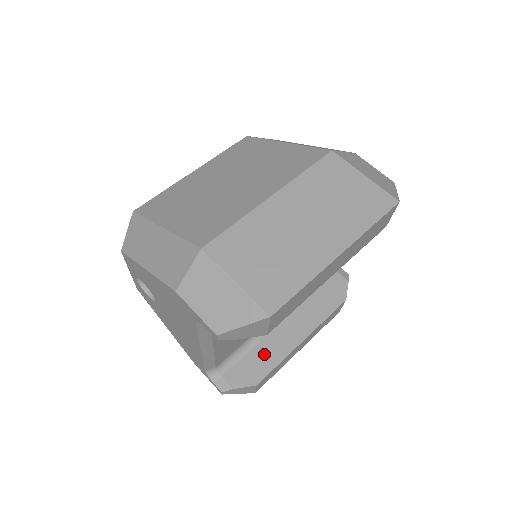
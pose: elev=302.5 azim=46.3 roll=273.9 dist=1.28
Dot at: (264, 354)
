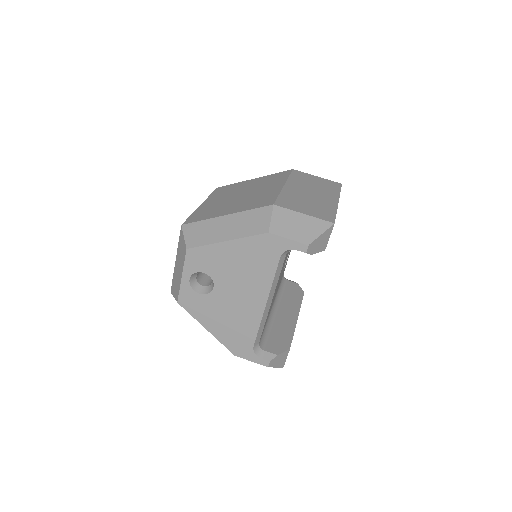
Dot at: (281, 331)
